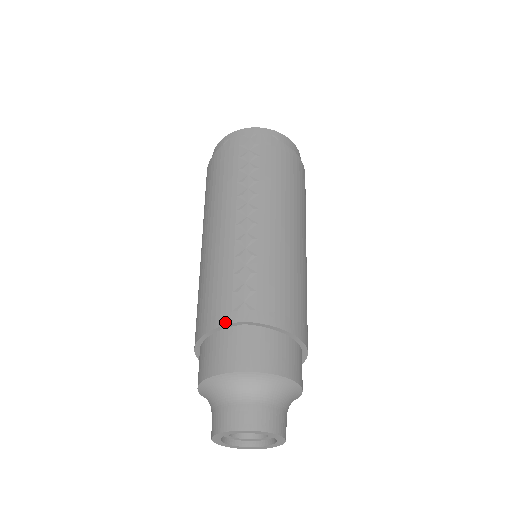
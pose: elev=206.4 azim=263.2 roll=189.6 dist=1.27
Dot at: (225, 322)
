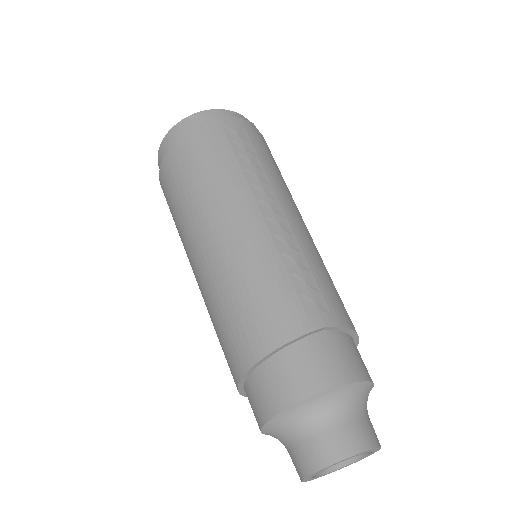
Dot at: (305, 330)
